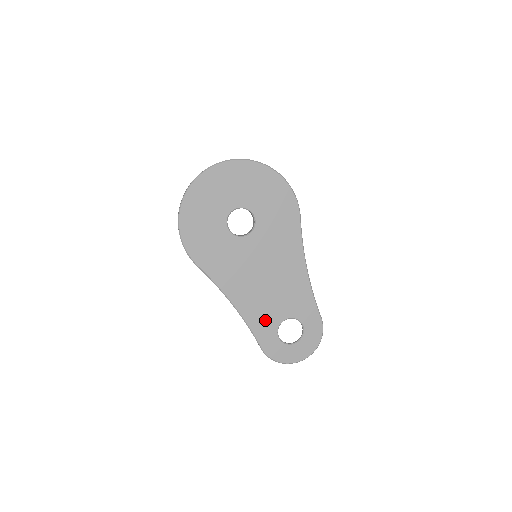
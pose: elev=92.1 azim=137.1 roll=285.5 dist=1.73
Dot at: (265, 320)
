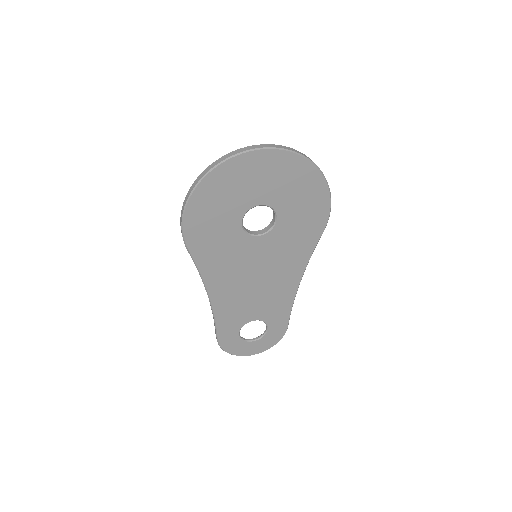
Dot at: (234, 317)
